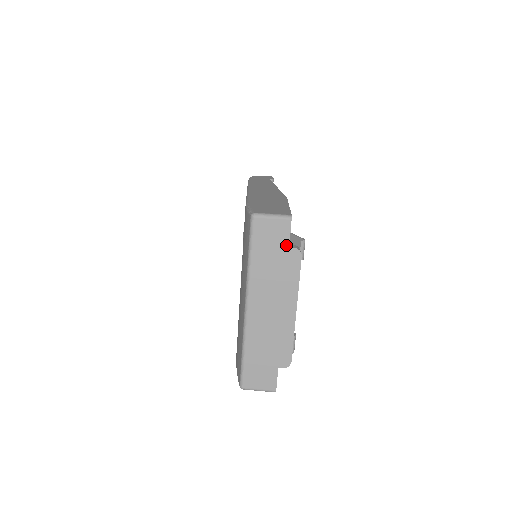
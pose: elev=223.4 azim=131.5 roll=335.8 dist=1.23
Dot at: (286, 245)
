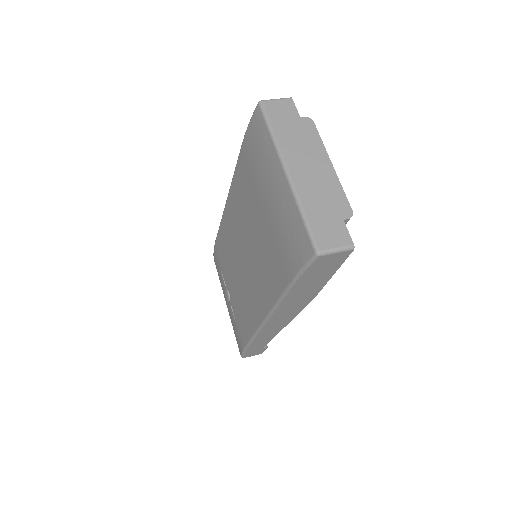
Dot at: (297, 116)
